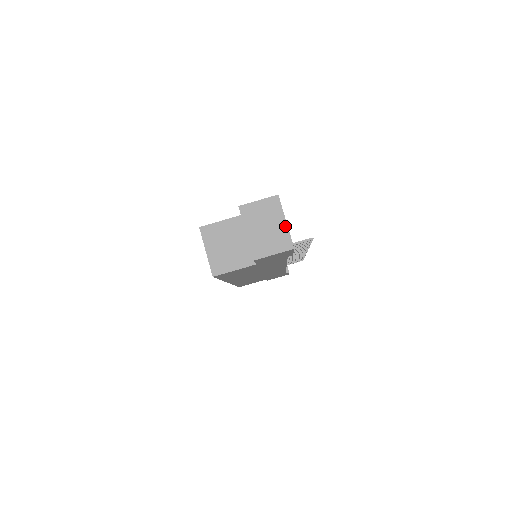
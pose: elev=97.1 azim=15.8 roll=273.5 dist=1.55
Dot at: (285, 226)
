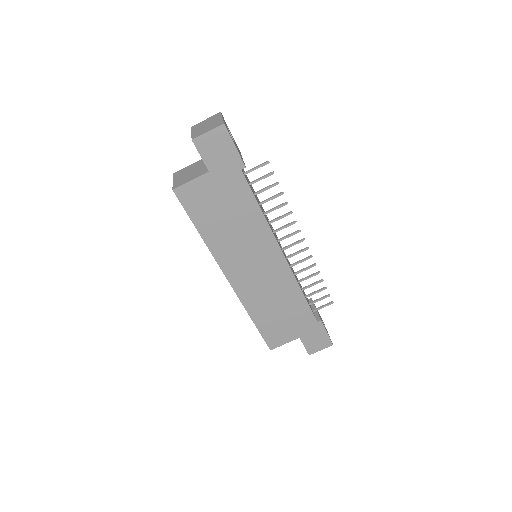
Dot at: (221, 119)
